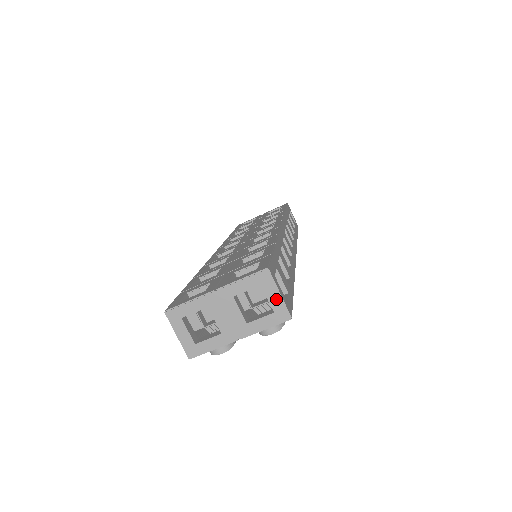
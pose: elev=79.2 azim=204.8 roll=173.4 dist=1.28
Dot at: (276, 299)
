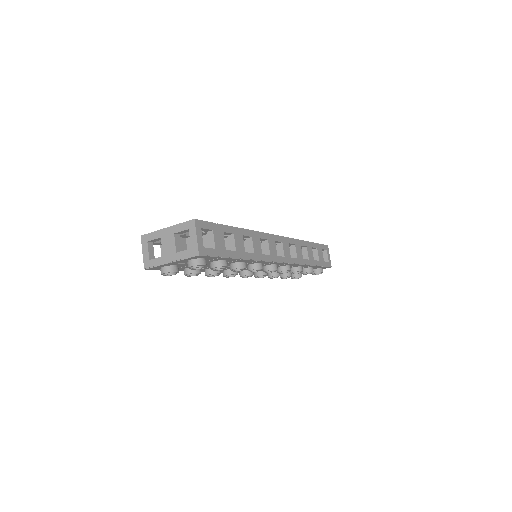
Dot at: (194, 240)
